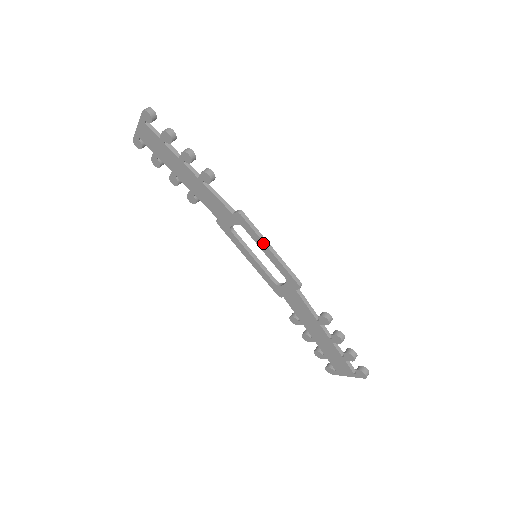
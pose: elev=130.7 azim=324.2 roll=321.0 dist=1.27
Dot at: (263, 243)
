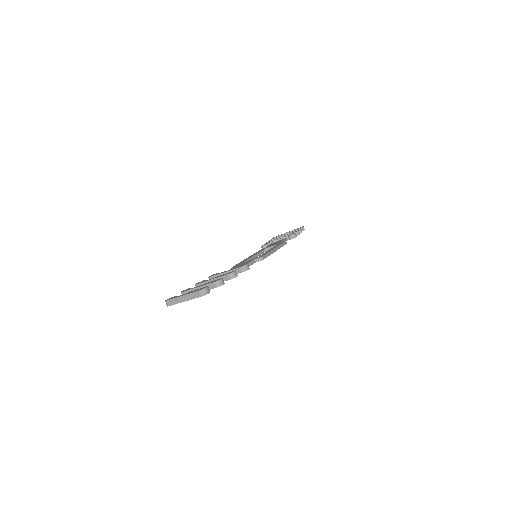
Dot at: occluded
